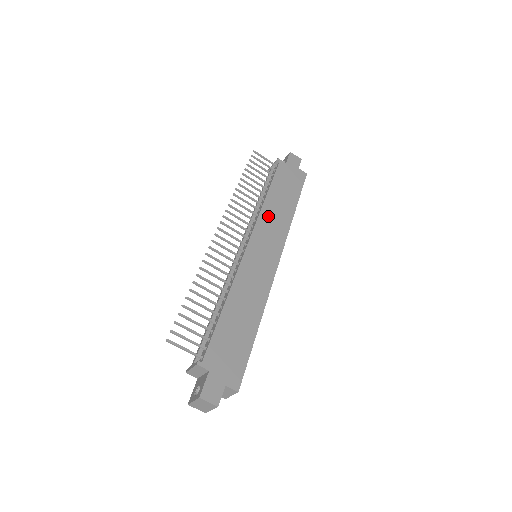
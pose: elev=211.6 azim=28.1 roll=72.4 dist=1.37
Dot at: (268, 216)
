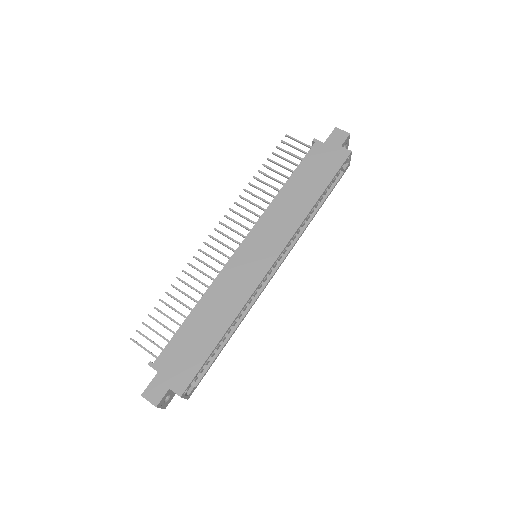
Dot at: (277, 211)
